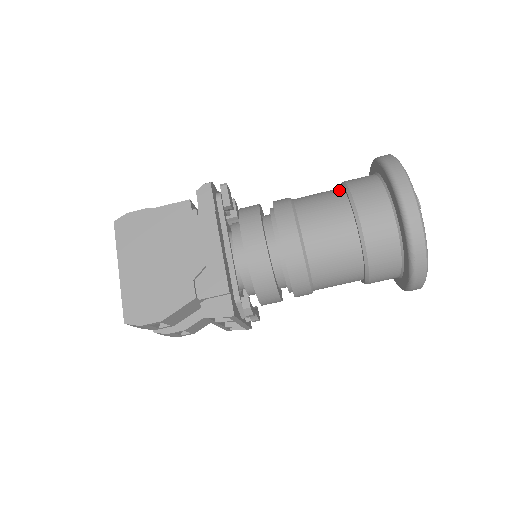
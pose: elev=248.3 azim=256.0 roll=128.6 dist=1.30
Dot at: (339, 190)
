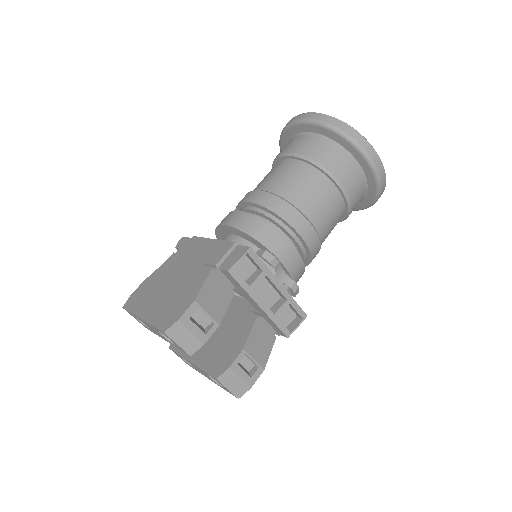
Dot at: occluded
